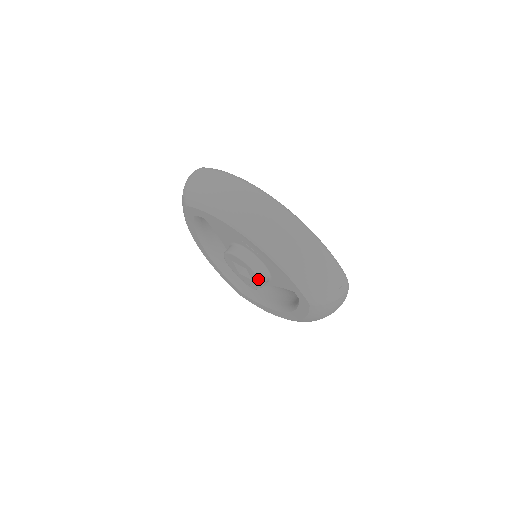
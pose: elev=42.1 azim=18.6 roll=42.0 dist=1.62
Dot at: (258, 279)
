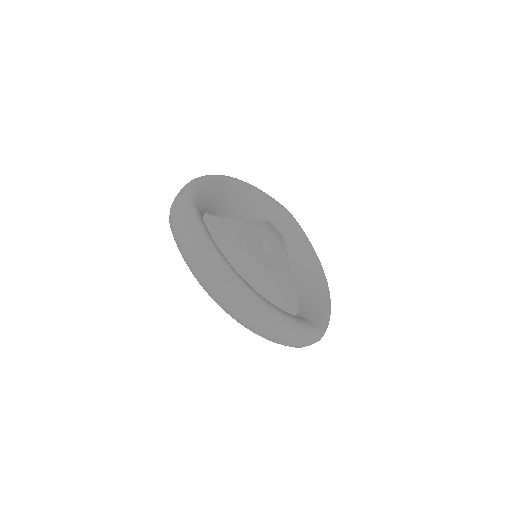
Dot at: occluded
